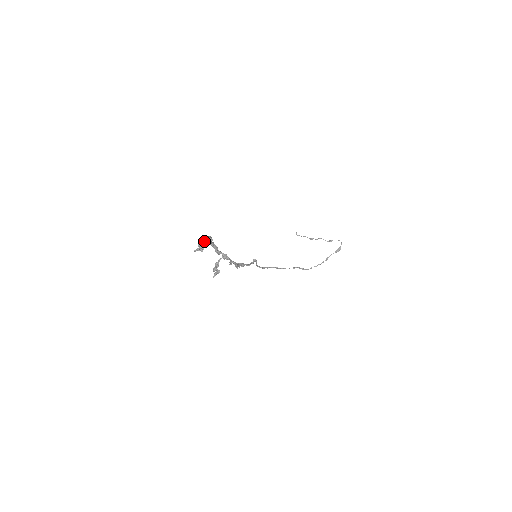
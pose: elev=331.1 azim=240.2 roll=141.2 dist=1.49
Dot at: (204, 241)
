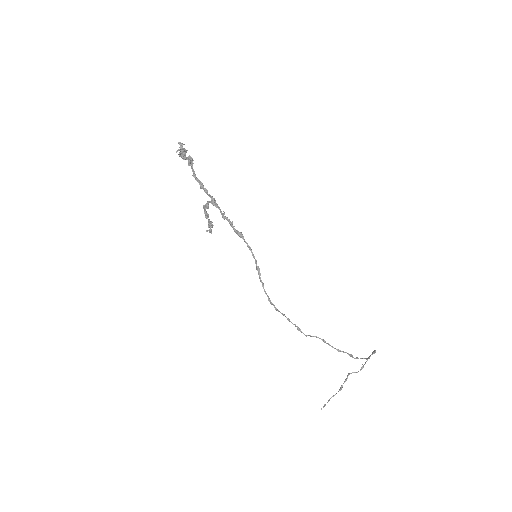
Dot at: (185, 154)
